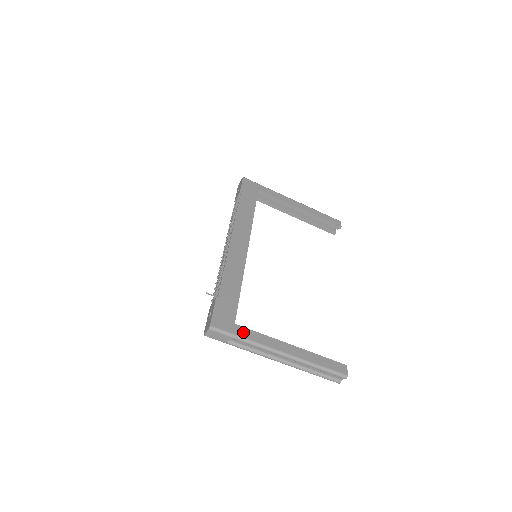
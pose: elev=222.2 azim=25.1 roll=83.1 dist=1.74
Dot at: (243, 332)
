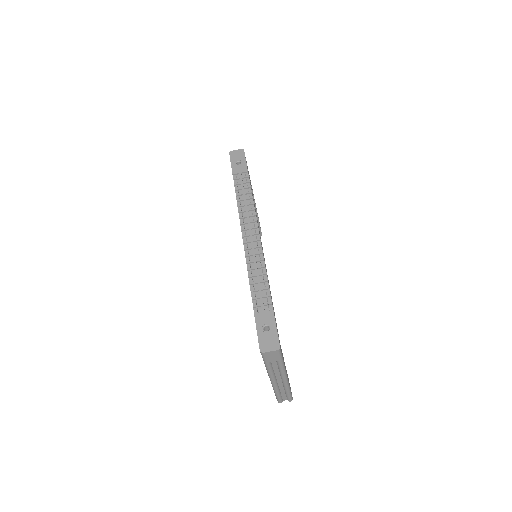
Dot at: occluded
